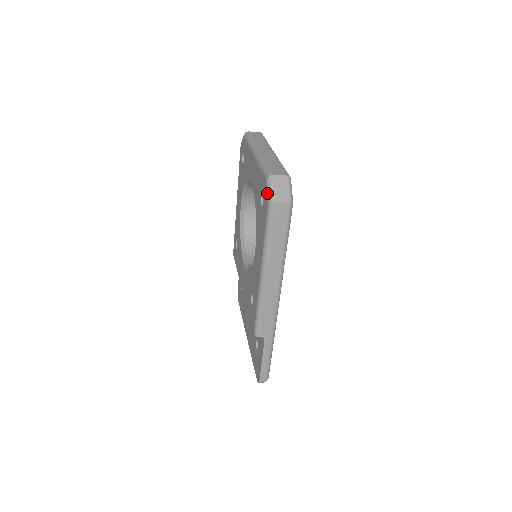
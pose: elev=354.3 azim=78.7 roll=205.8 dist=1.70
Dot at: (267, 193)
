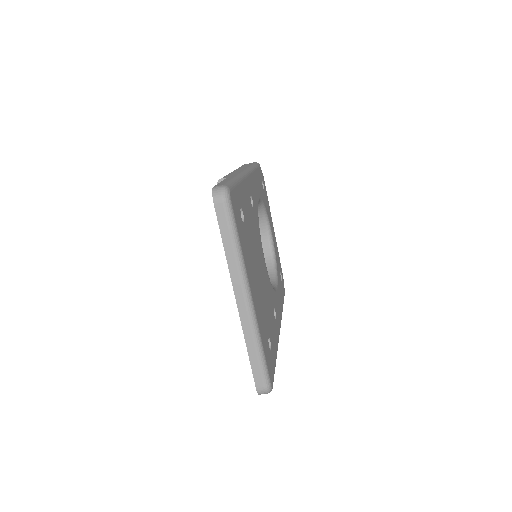
Dot at: occluded
